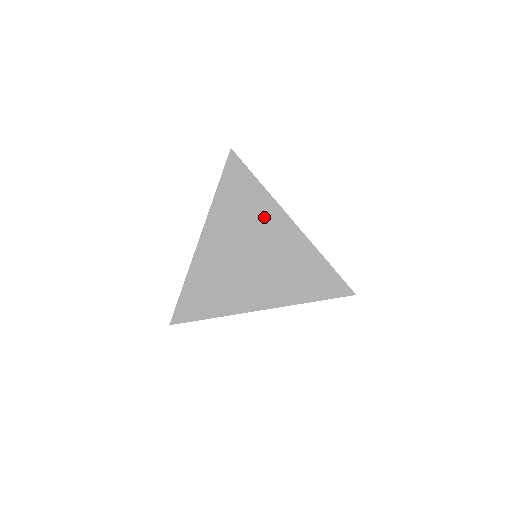
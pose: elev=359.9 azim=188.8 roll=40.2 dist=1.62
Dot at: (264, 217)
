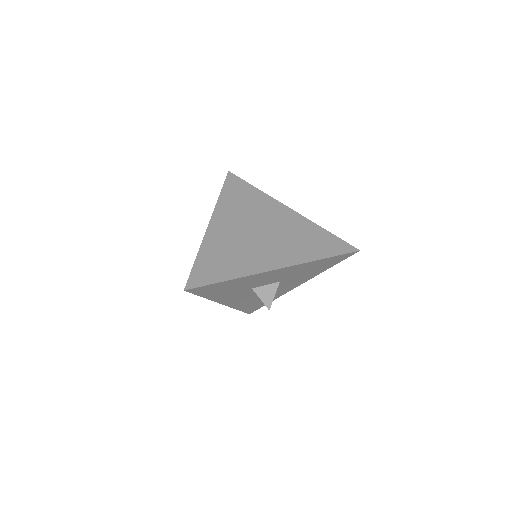
Dot at: (265, 207)
